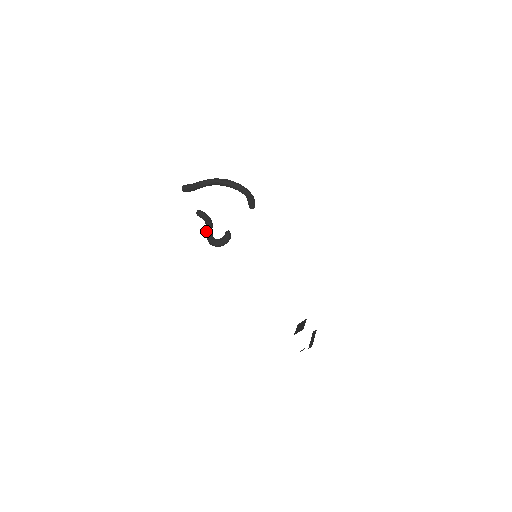
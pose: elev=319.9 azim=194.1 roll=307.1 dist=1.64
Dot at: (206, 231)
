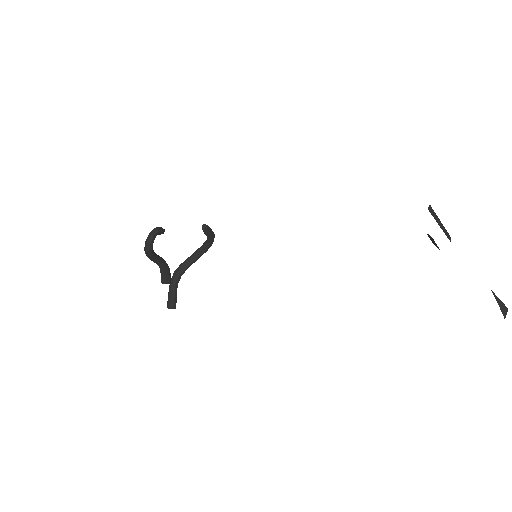
Dot at: (149, 258)
